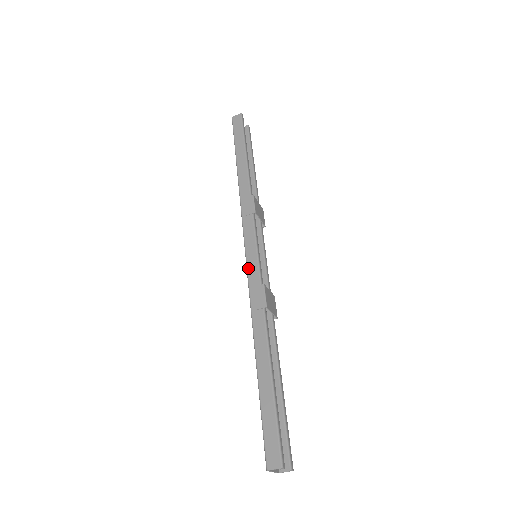
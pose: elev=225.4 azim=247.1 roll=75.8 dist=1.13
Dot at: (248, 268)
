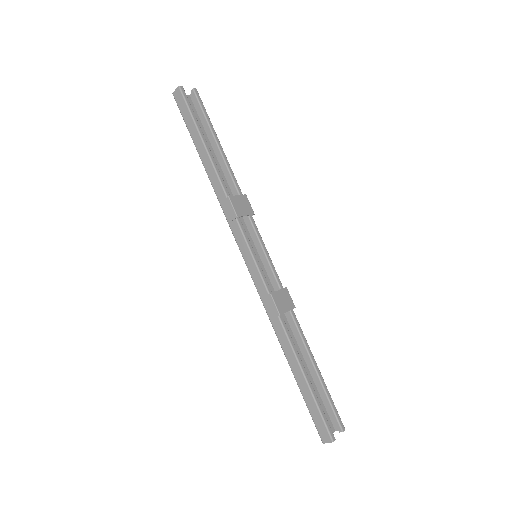
Dot at: (252, 278)
